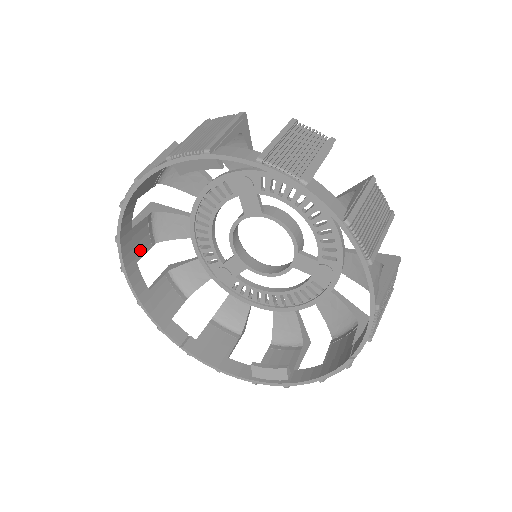
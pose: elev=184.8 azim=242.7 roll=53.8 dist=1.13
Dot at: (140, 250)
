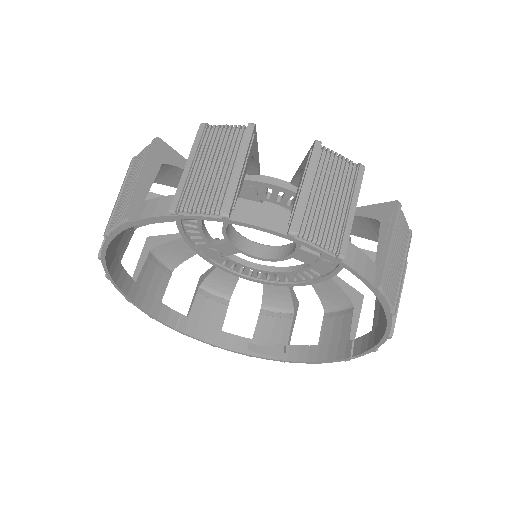
Dot at: (122, 248)
